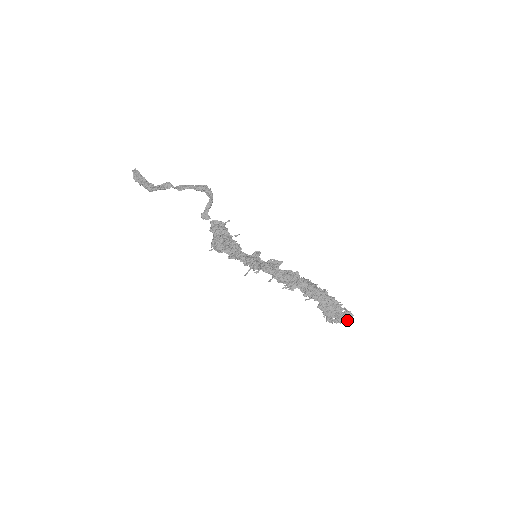
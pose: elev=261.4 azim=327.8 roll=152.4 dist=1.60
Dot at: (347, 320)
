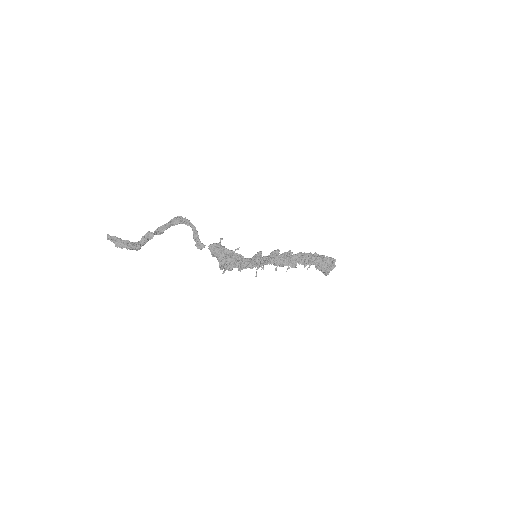
Dot at: (335, 266)
